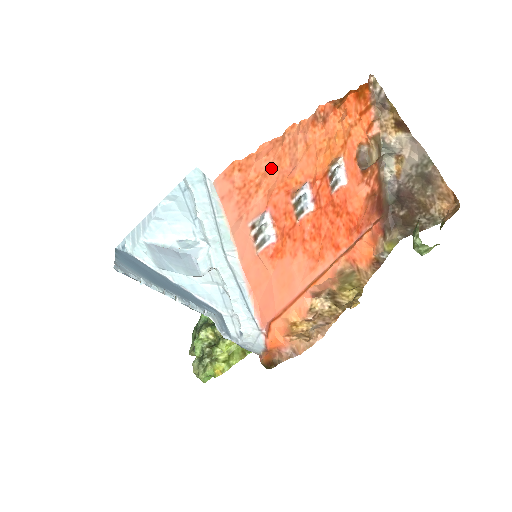
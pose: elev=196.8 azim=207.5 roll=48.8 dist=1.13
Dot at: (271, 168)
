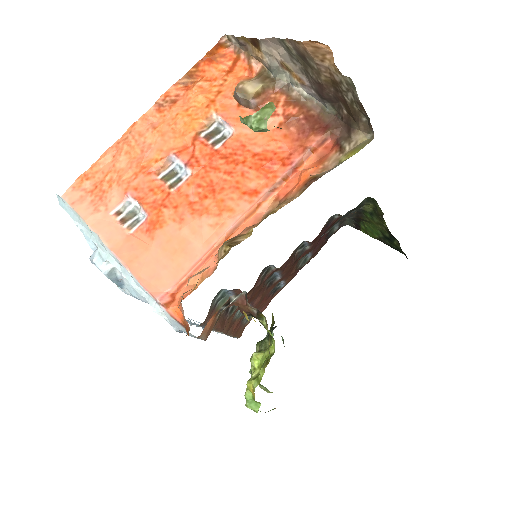
Dot at: (121, 164)
